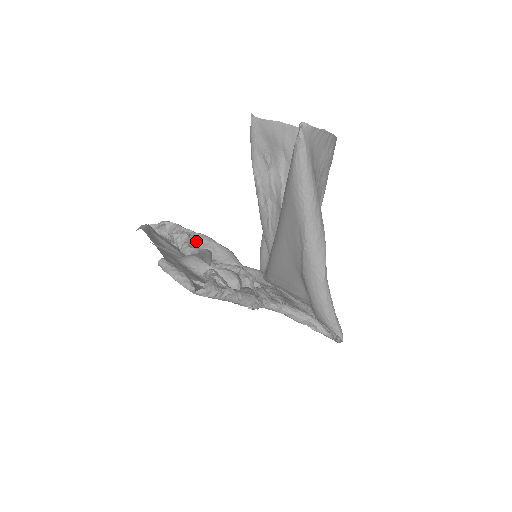
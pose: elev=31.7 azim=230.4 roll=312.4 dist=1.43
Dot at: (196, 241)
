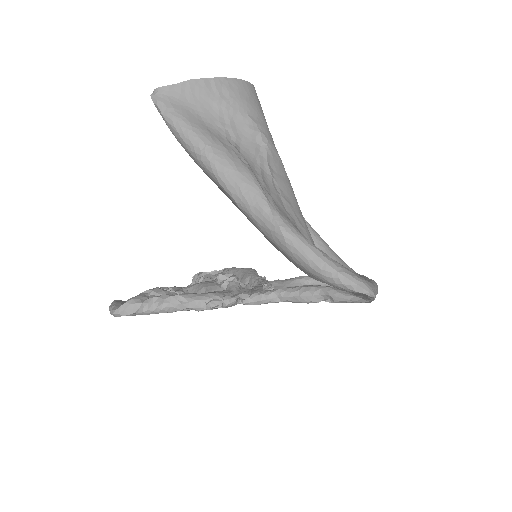
Dot at: occluded
